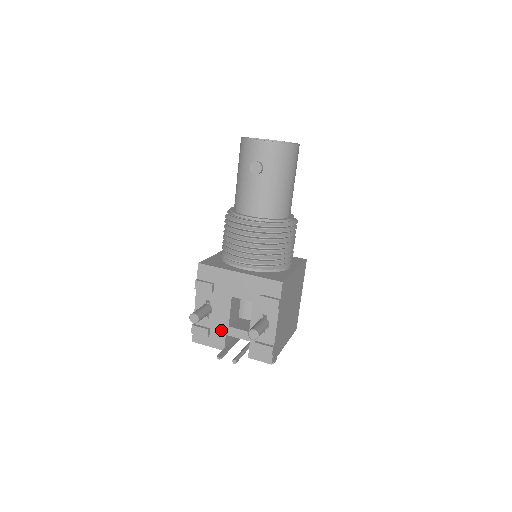
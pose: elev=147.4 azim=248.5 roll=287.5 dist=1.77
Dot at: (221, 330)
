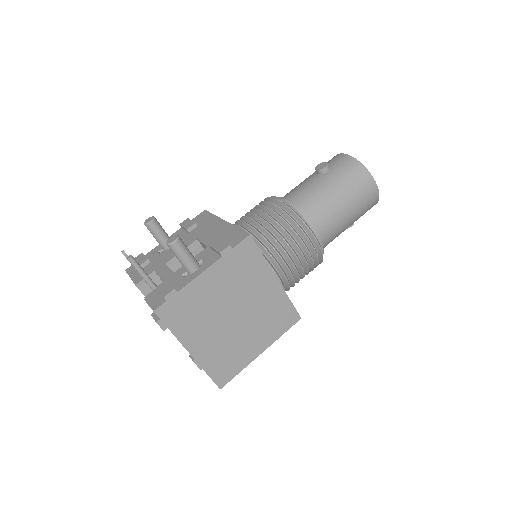
Dot at: (156, 265)
